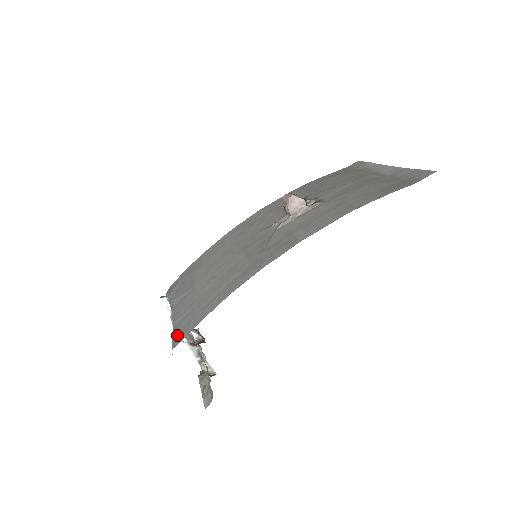
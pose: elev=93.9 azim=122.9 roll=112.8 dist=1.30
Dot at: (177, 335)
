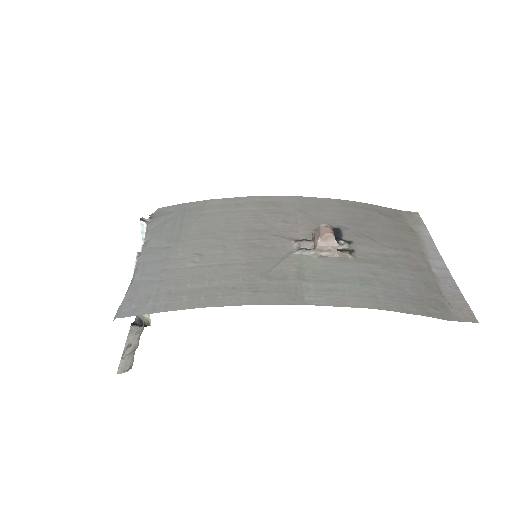
Dot at: (129, 301)
